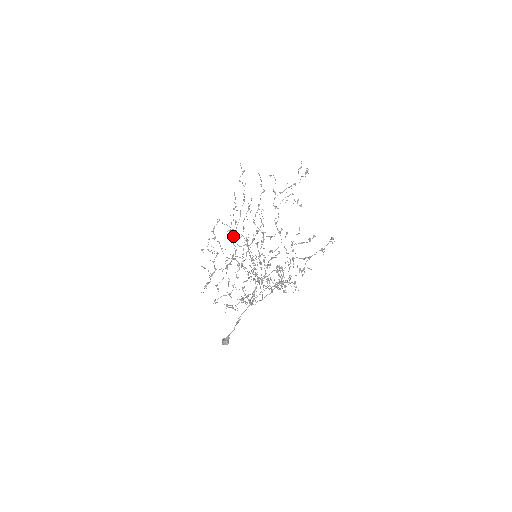
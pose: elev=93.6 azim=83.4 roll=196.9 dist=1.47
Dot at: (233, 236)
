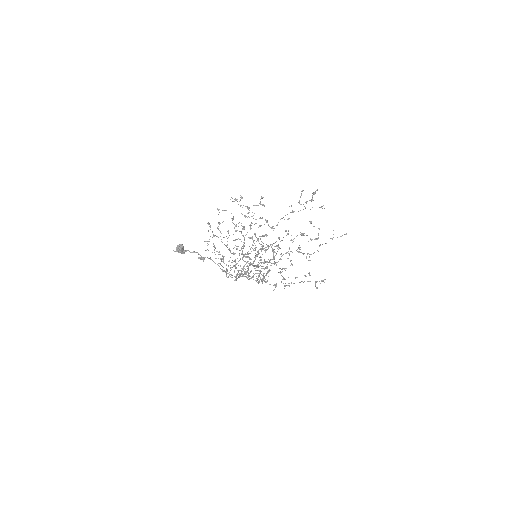
Dot at: (236, 267)
